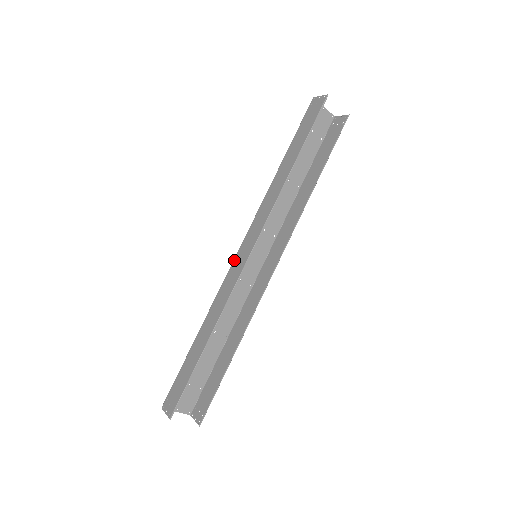
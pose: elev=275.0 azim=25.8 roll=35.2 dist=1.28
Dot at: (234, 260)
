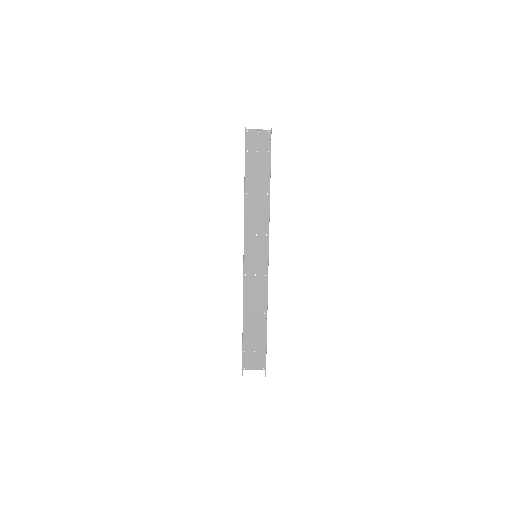
Dot at: occluded
